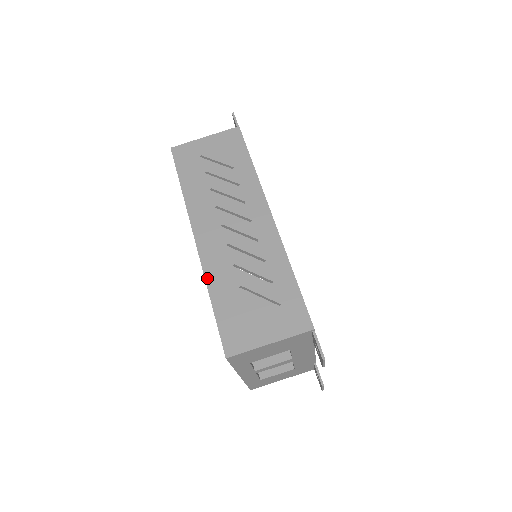
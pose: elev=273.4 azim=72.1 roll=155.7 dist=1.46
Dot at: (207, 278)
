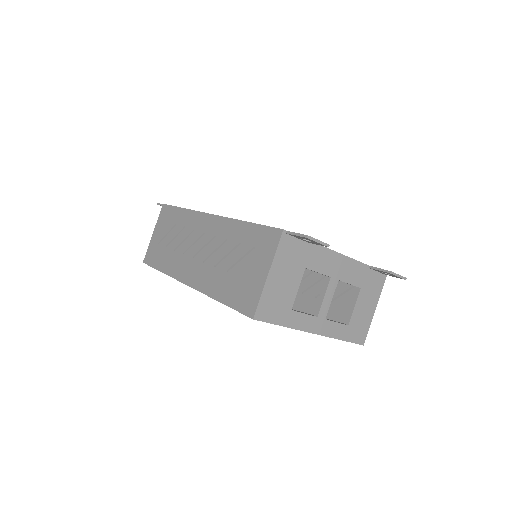
Dot at: (208, 294)
